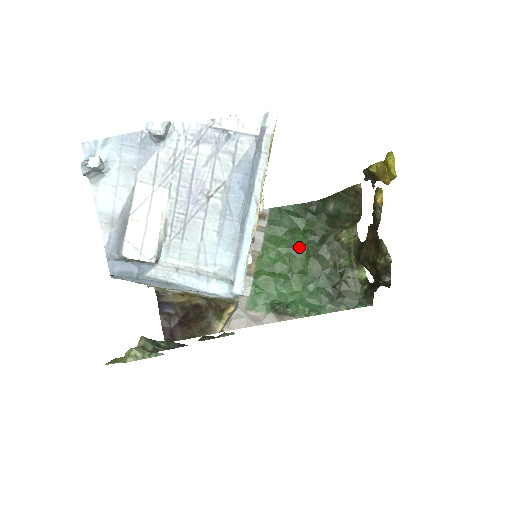
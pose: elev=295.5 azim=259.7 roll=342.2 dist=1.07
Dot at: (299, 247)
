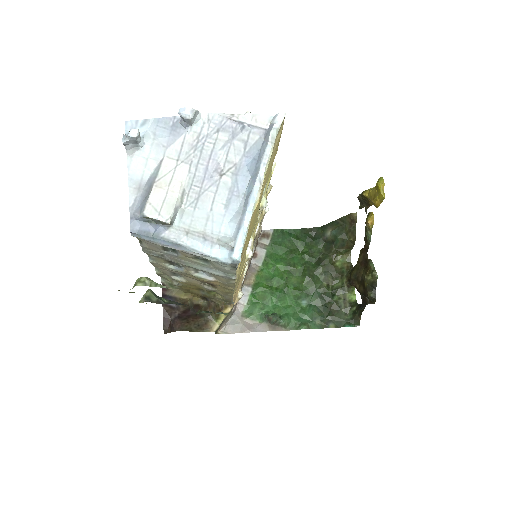
Dot at: (297, 266)
